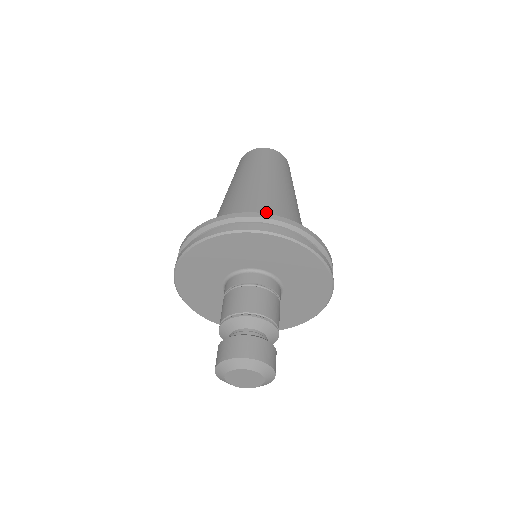
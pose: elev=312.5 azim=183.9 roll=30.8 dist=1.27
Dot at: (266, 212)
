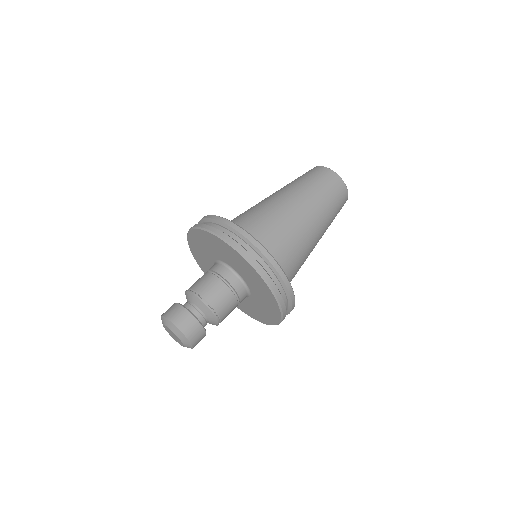
Dot at: (239, 217)
